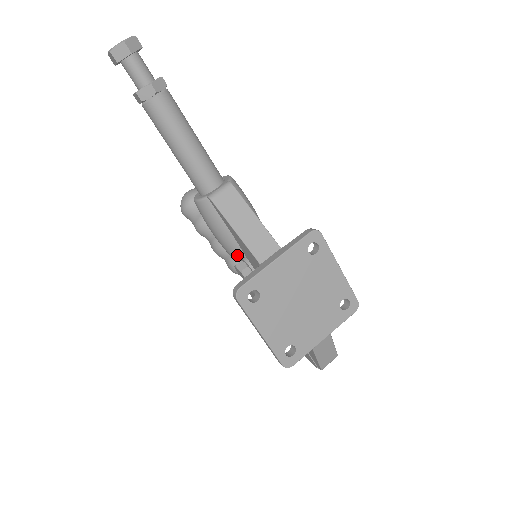
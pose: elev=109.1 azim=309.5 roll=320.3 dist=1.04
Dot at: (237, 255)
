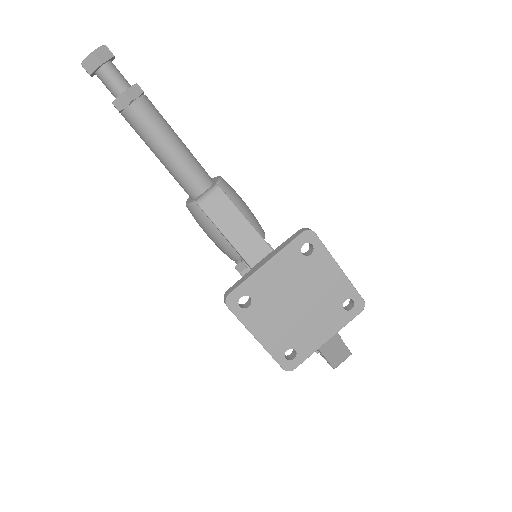
Dot at: (233, 257)
